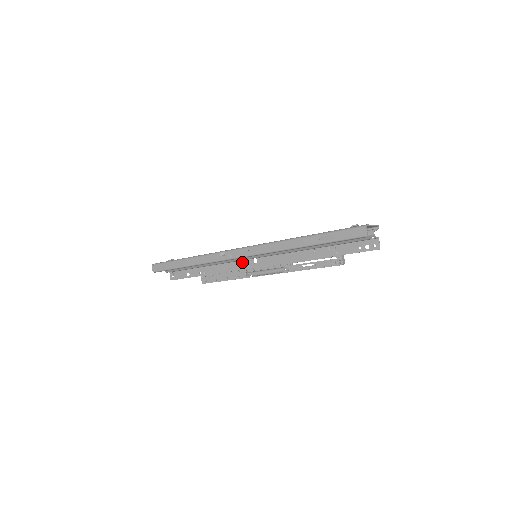
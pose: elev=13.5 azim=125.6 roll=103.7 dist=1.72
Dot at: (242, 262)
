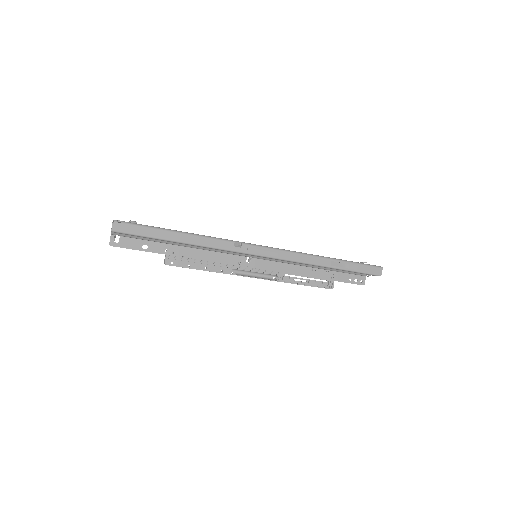
Dot at: (232, 256)
